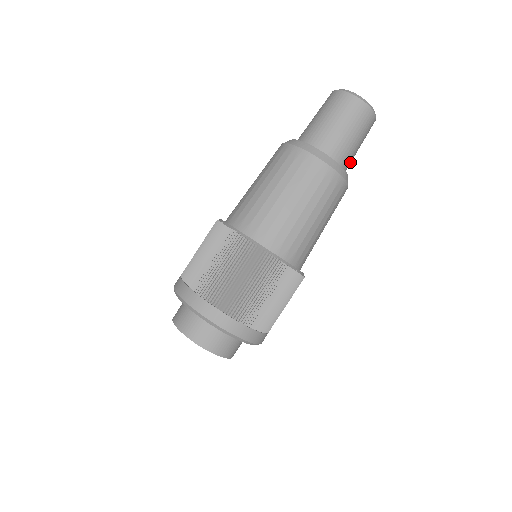
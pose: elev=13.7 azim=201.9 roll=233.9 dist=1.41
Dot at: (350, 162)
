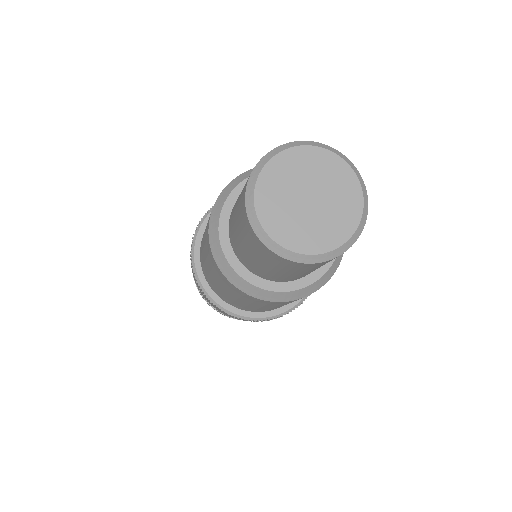
Dot at: (303, 275)
